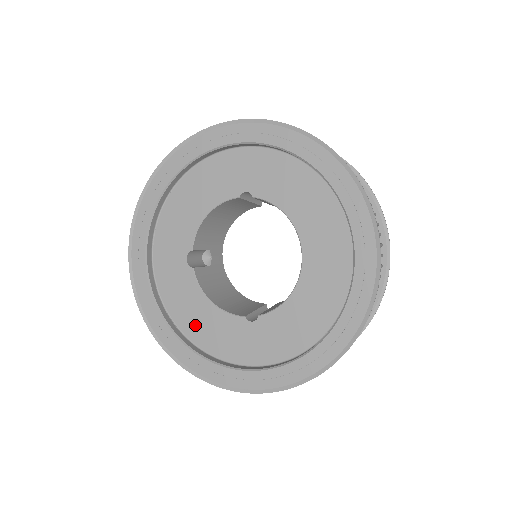
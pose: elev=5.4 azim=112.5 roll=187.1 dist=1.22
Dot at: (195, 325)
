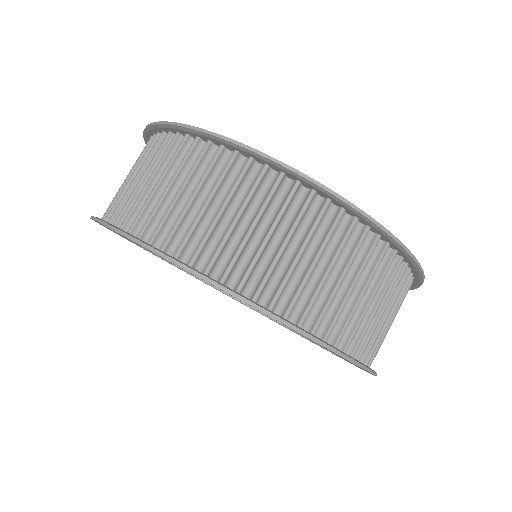
Dot at: occluded
